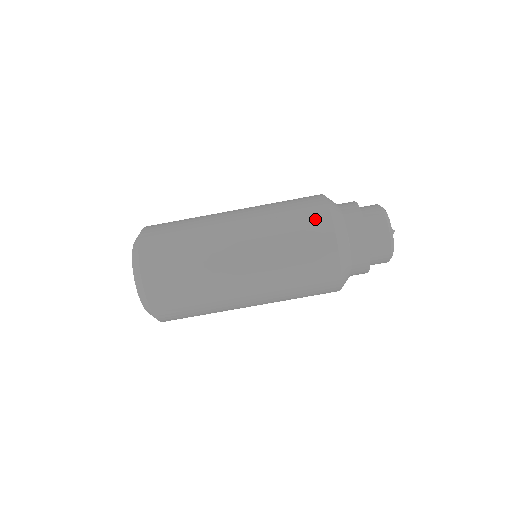
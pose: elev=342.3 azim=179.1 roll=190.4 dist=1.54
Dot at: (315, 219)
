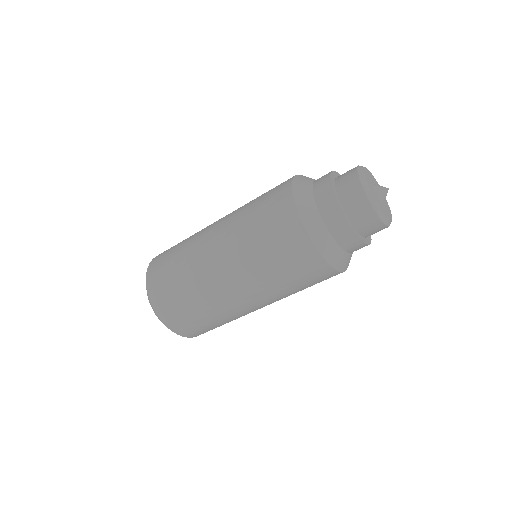
Dot at: (297, 250)
